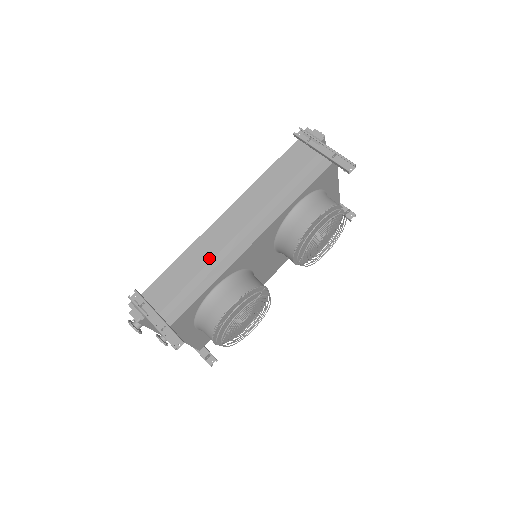
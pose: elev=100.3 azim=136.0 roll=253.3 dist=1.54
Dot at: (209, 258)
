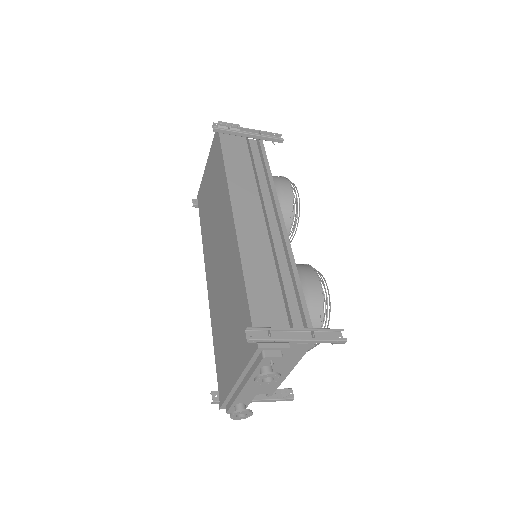
Dot at: (269, 253)
